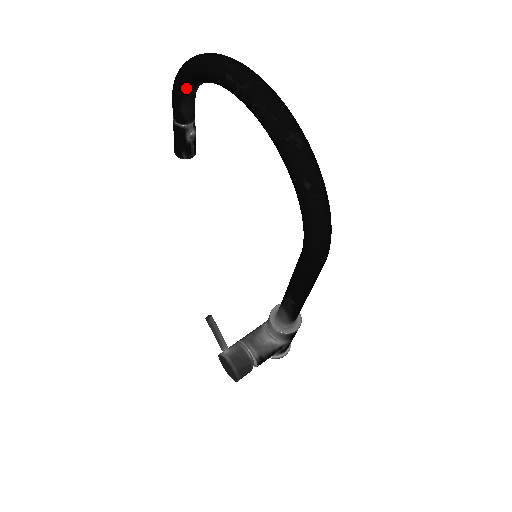
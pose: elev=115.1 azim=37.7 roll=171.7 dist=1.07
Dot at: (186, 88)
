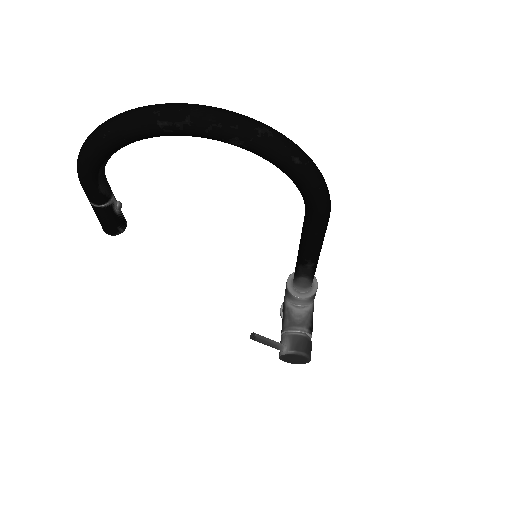
Dot at: (100, 166)
